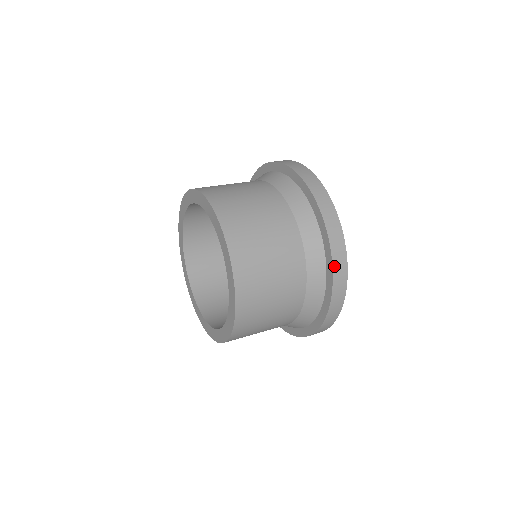
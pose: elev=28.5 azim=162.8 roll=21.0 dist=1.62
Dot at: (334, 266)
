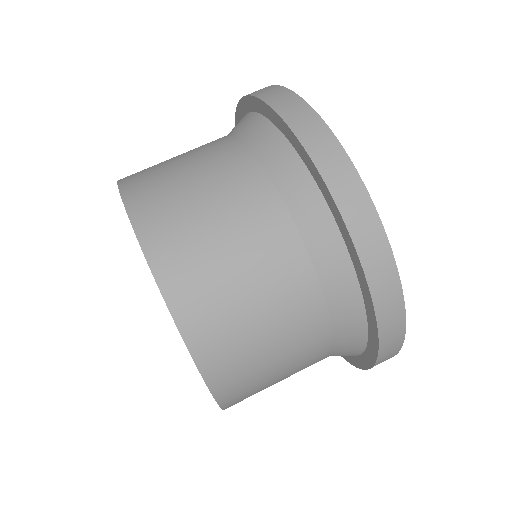
Dot at: (272, 105)
